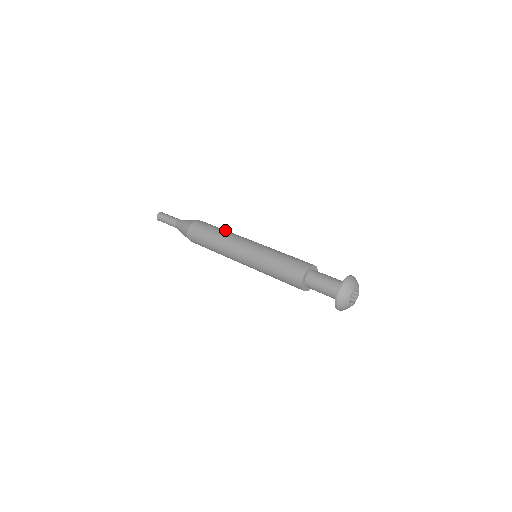
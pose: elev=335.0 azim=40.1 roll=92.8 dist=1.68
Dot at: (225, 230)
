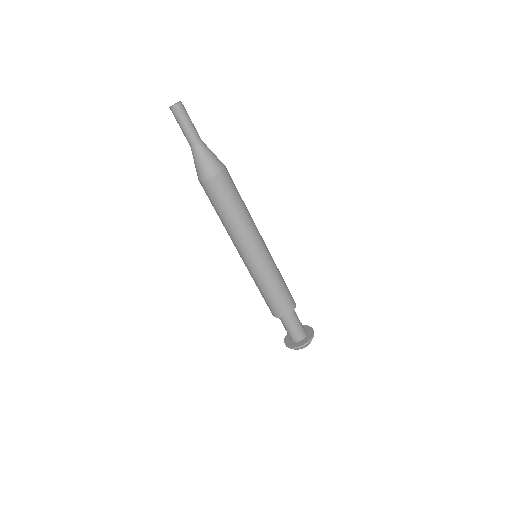
Dot at: (244, 211)
